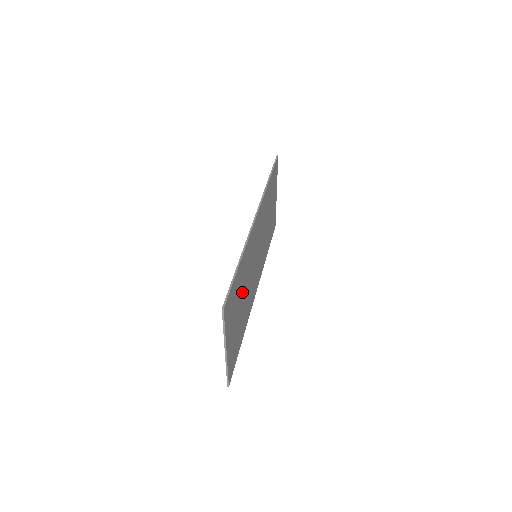
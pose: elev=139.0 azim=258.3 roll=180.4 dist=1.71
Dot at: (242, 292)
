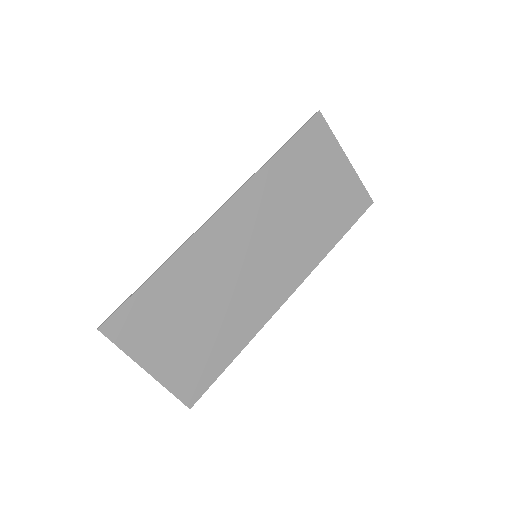
Dot at: (193, 305)
